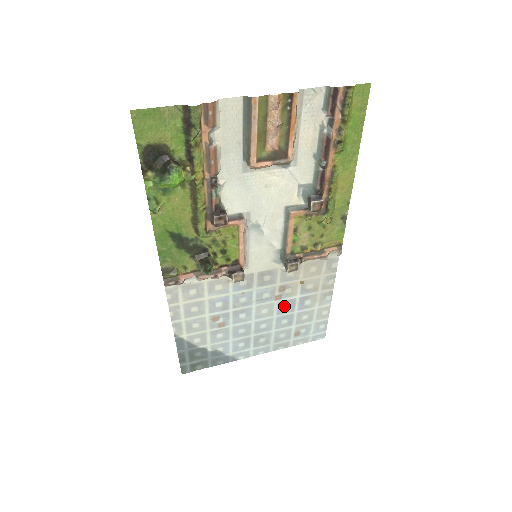
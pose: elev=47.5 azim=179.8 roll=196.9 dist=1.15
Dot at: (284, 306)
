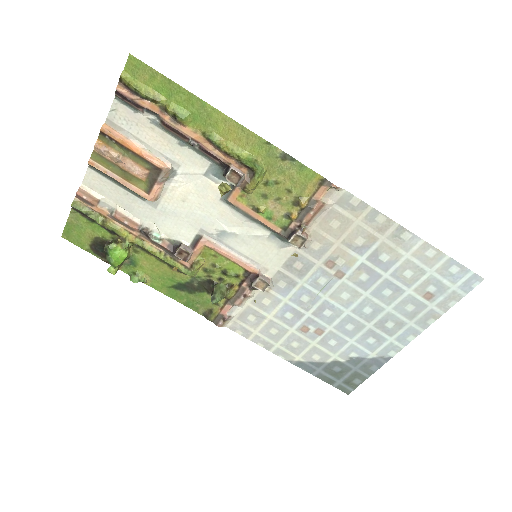
Dot at: (361, 278)
